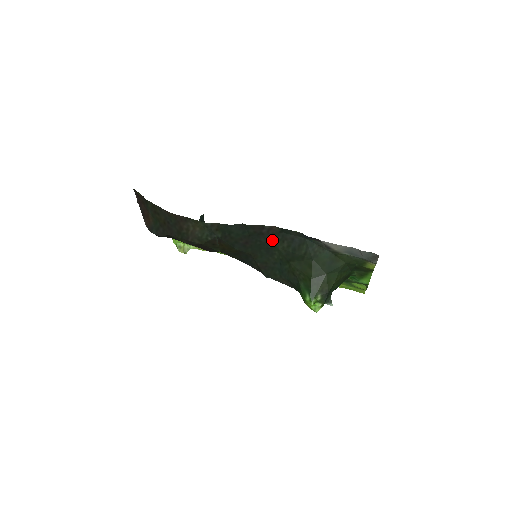
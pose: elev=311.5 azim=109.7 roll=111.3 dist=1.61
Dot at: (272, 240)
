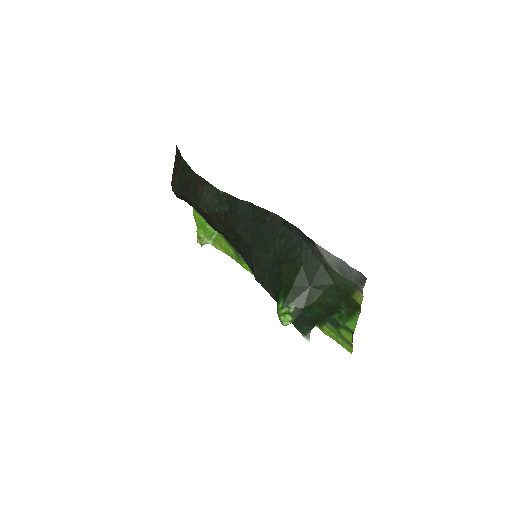
Dot at: (272, 233)
